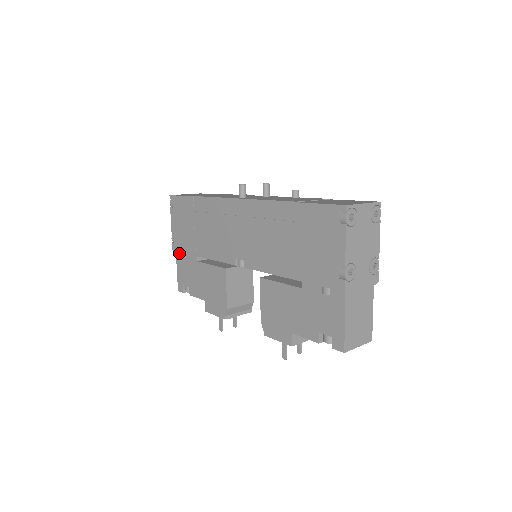
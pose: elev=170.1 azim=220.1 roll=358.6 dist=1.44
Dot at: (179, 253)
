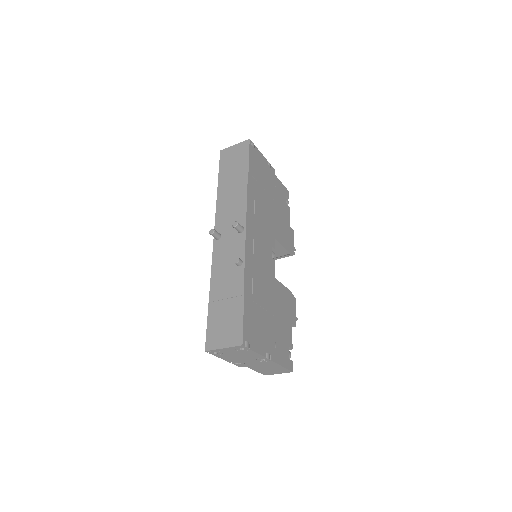
Dot at: occluded
